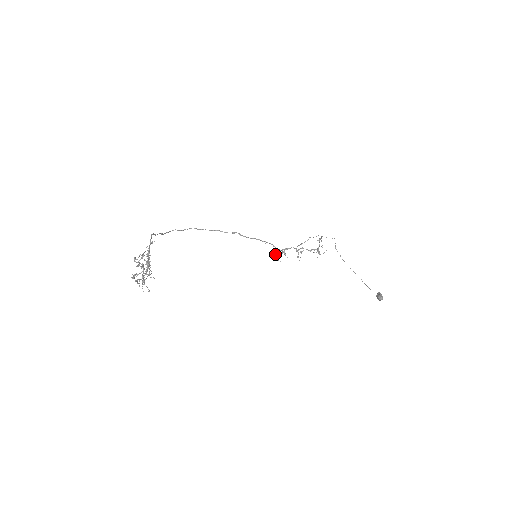
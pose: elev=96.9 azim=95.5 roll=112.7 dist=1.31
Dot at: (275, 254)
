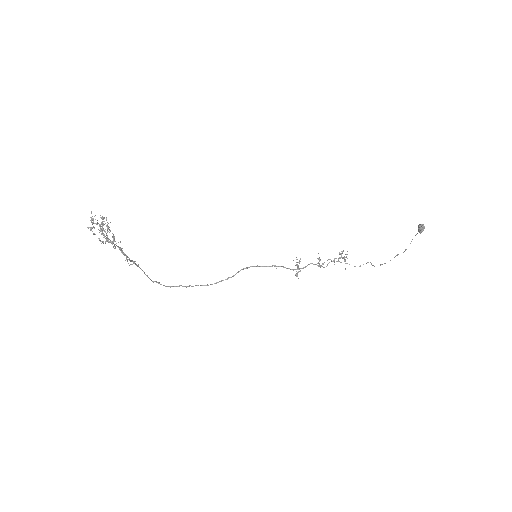
Dot at: (295, 275)
